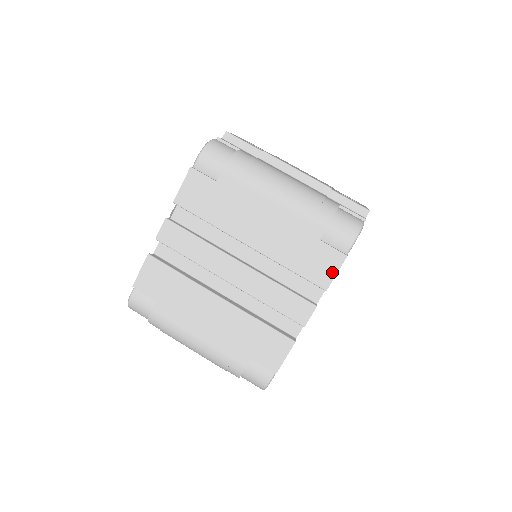
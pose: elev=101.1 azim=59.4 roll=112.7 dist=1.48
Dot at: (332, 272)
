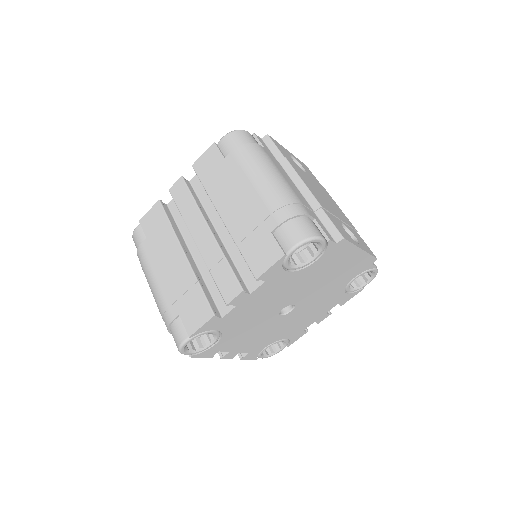
Dot at: (267, 264)
